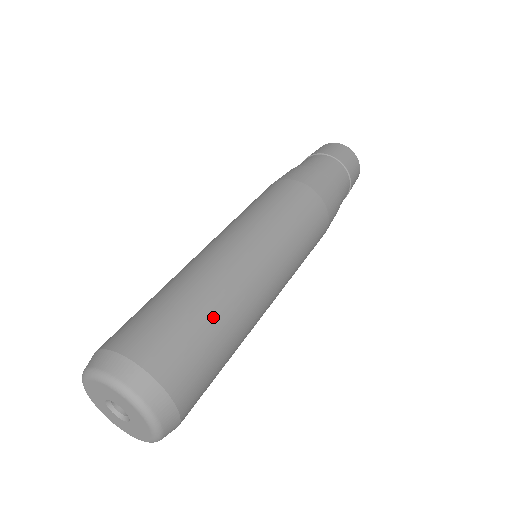
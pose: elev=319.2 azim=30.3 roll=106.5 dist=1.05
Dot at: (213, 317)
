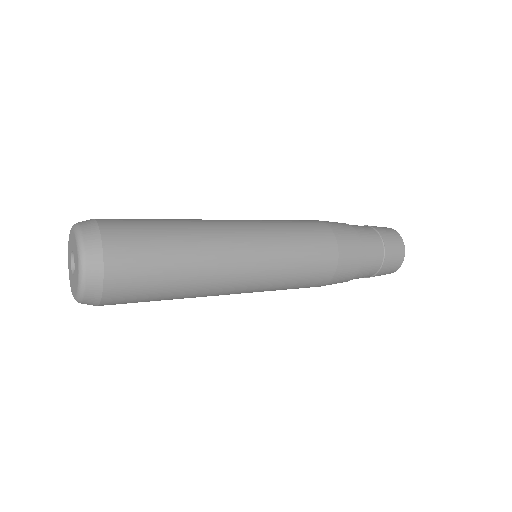
Dot at: (165, 220)
